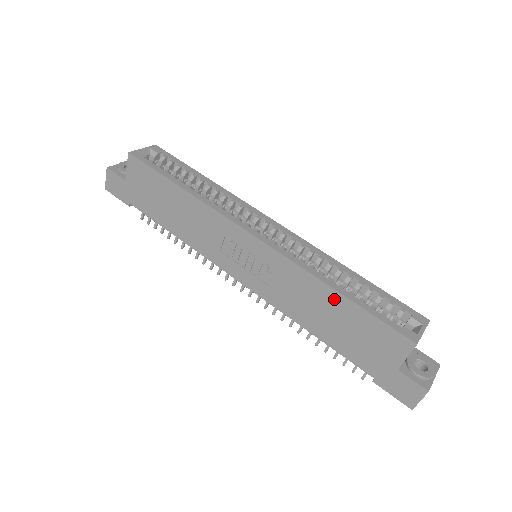
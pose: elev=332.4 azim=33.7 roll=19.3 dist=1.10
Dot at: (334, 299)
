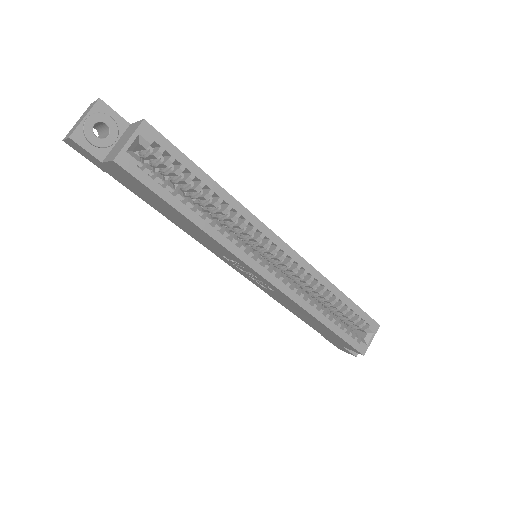
Dot at: (318, 322)
